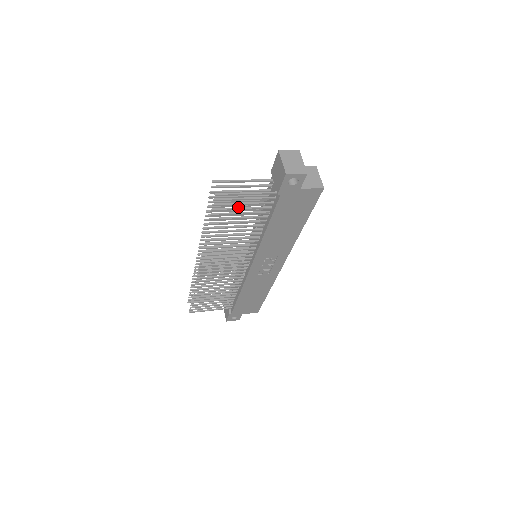
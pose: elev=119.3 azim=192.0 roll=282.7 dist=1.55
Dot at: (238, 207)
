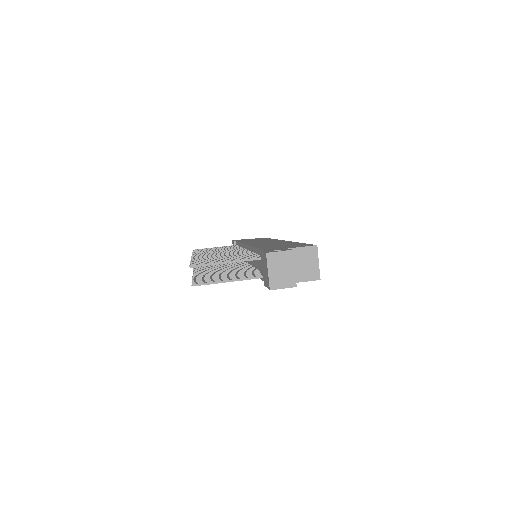
Dot at: (223, 277)
